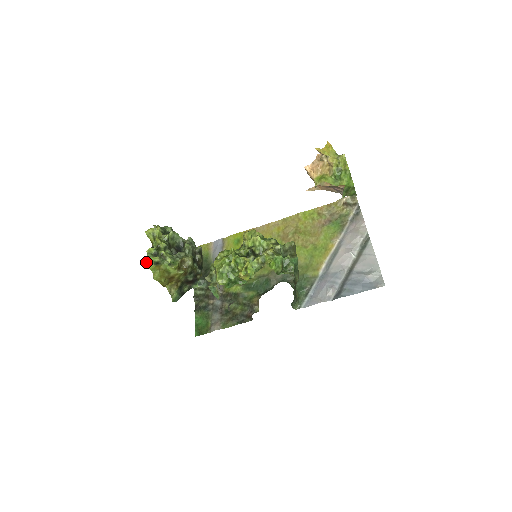
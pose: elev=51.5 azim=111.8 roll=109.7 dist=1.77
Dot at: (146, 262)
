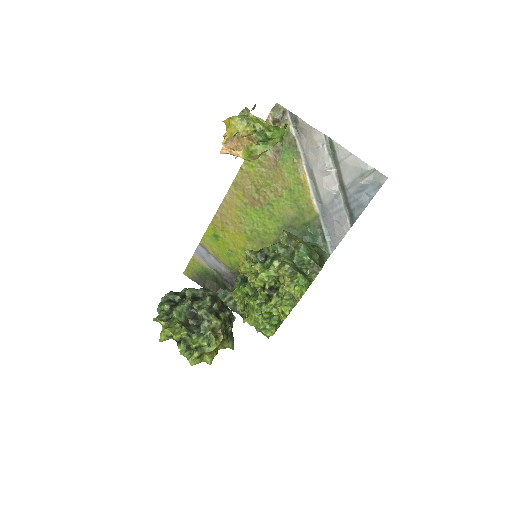
Dot at: (192, 365)
